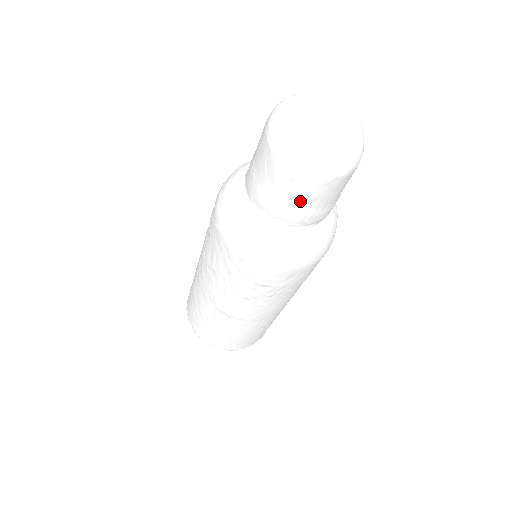
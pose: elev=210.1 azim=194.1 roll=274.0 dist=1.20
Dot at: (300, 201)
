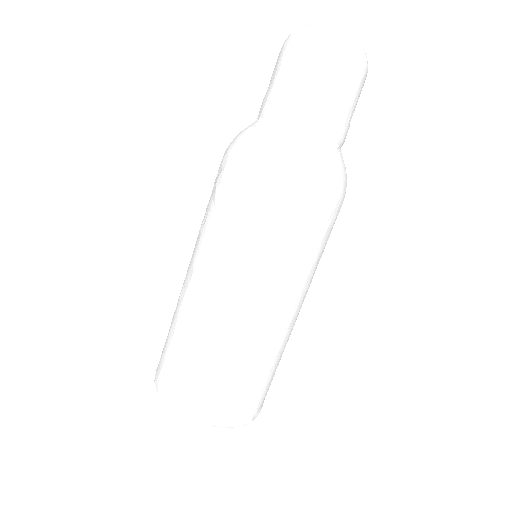
Dot at: (333, 99)
